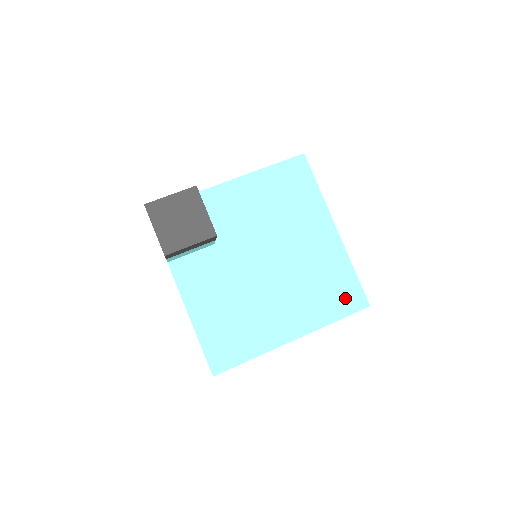
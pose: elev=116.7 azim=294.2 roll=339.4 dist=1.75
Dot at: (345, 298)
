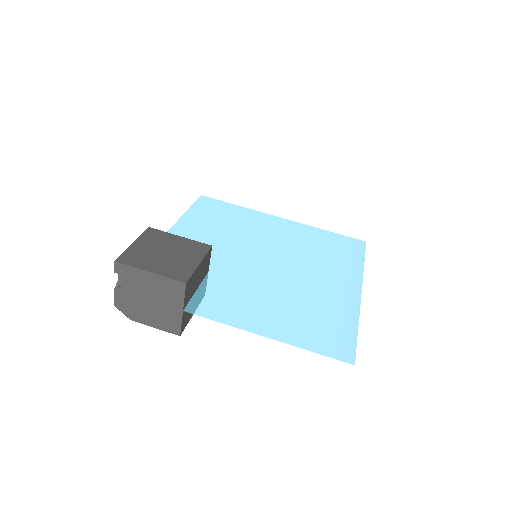
Dot at: (347, 247)
